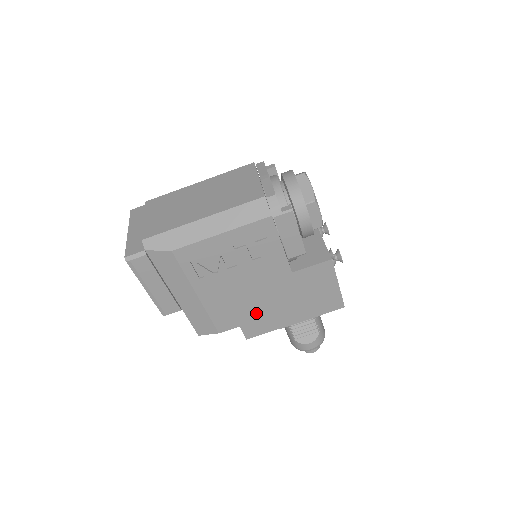
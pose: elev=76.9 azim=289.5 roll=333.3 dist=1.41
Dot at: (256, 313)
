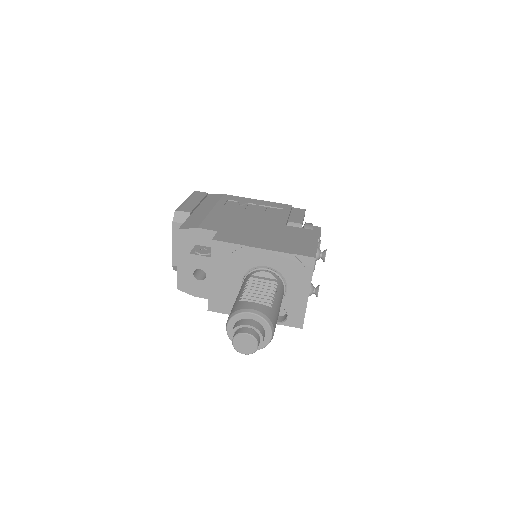
Dot at: (239, 231)
